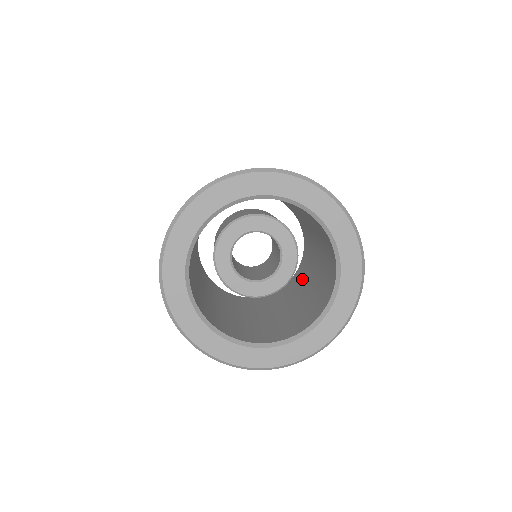
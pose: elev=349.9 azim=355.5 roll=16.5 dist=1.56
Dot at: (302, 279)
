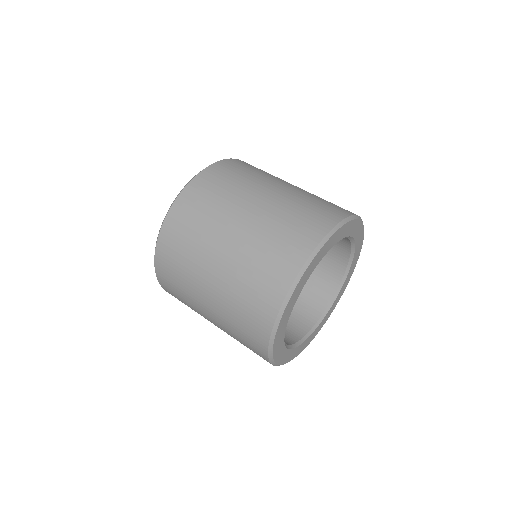
Dot at: occluded
